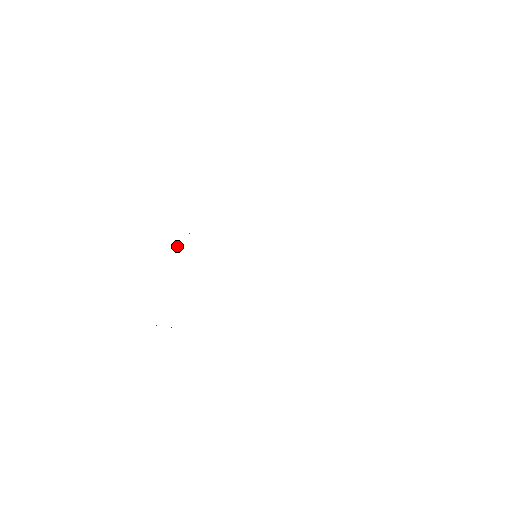
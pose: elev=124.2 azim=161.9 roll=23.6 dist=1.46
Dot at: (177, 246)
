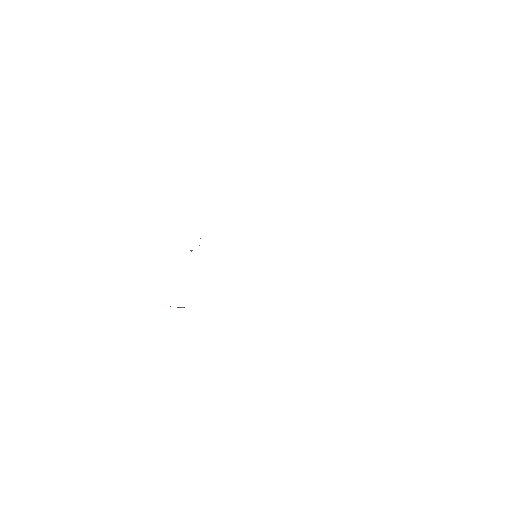
Dot at: (191, 250)
